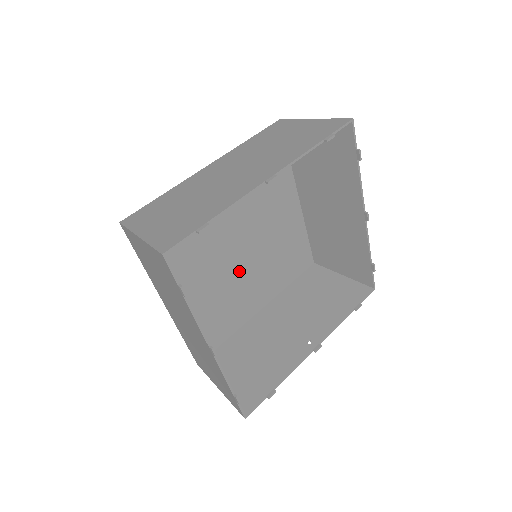
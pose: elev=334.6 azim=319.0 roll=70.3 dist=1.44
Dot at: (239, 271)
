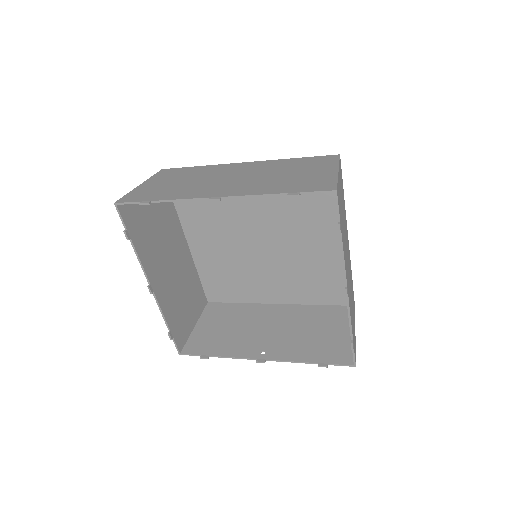
Dot at: (259, 260)
